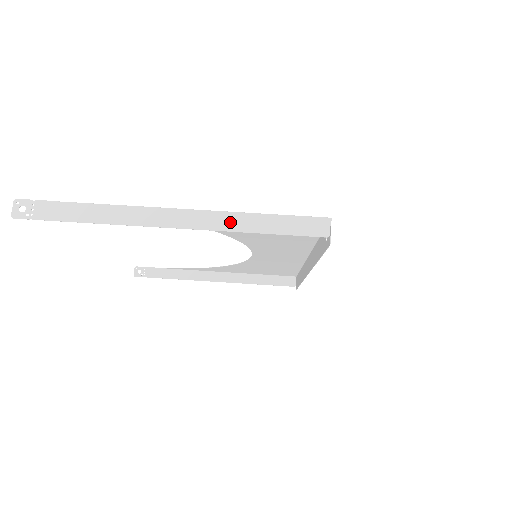
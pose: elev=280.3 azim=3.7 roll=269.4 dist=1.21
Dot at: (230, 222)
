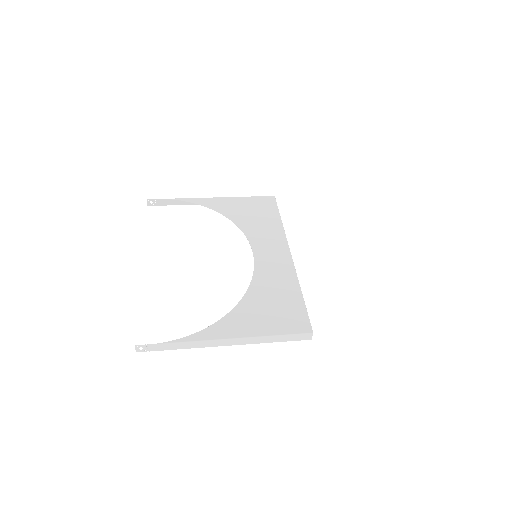
Dot at: (259, 340)
